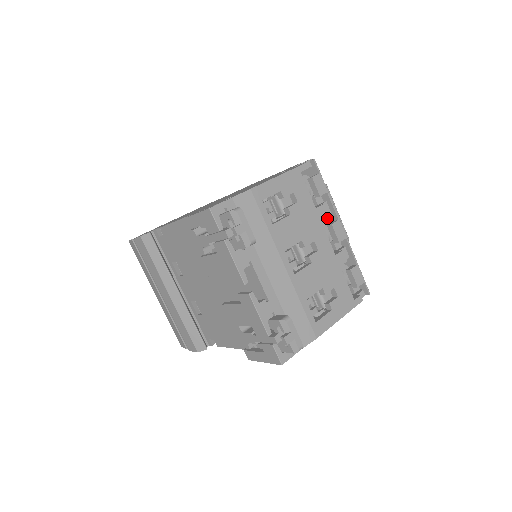
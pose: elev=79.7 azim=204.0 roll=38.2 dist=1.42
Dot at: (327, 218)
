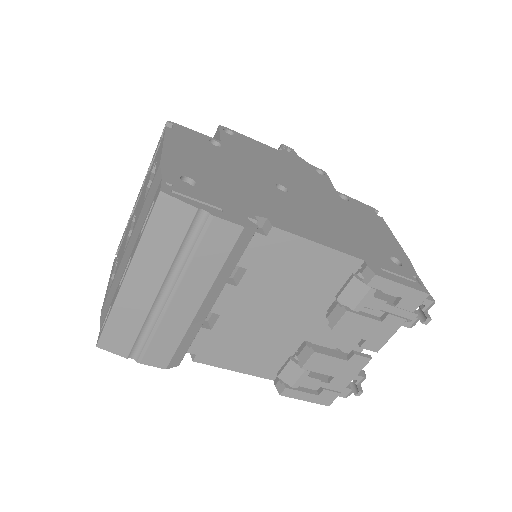
Dot at: occluded
